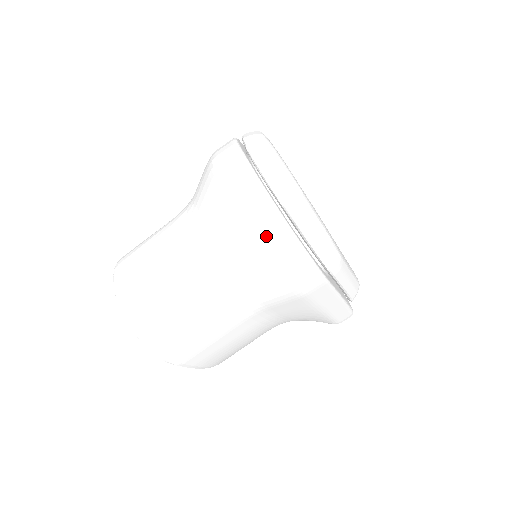
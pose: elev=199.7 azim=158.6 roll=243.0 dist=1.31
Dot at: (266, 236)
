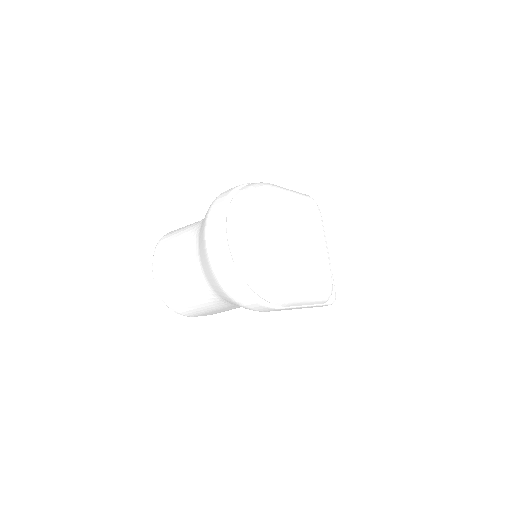
Dot at: (227, 287)
